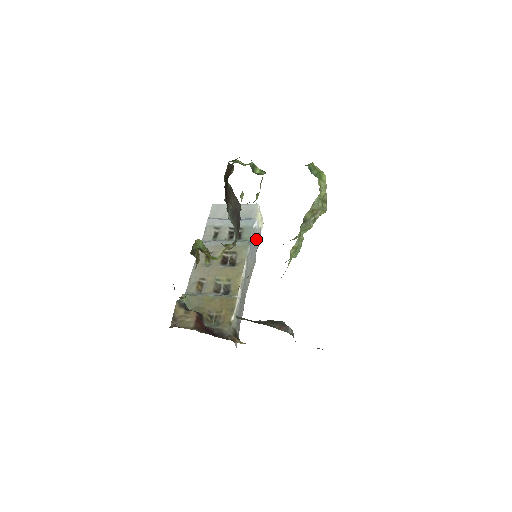
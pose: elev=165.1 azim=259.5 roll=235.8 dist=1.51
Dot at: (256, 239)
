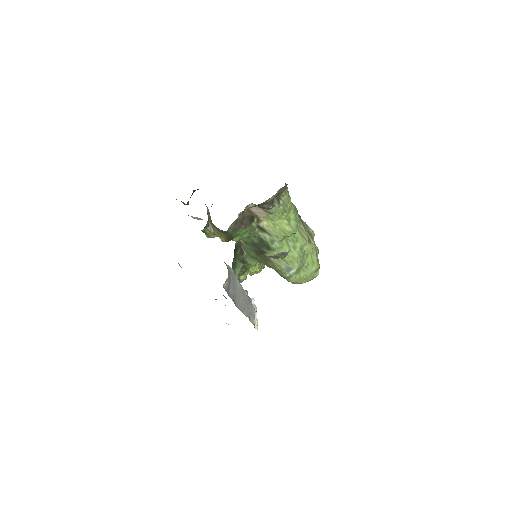
Dot at: (251, 308)
